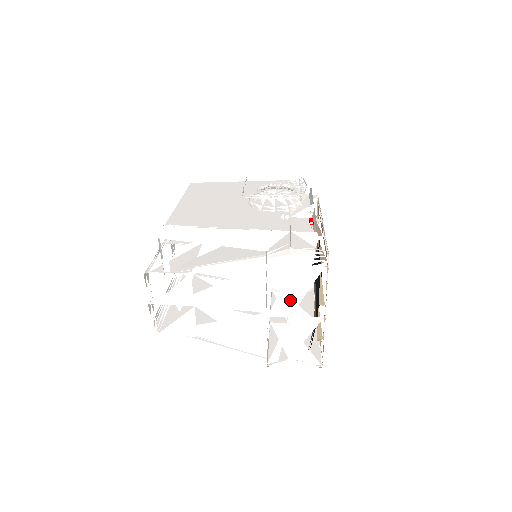
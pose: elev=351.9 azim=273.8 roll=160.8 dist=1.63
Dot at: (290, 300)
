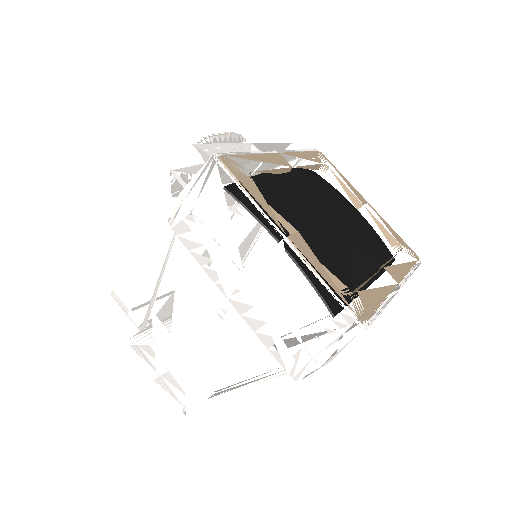
Dot at: (225, 251)
